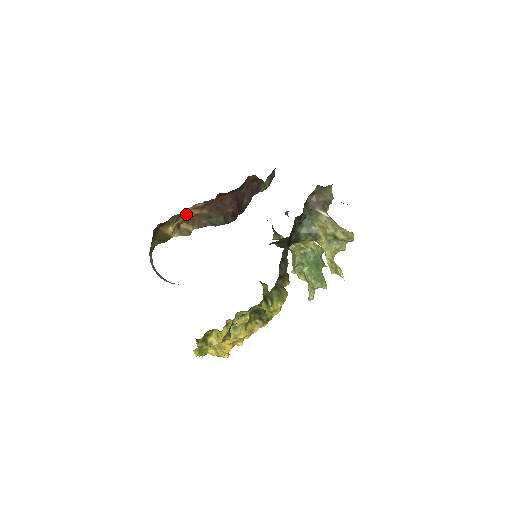
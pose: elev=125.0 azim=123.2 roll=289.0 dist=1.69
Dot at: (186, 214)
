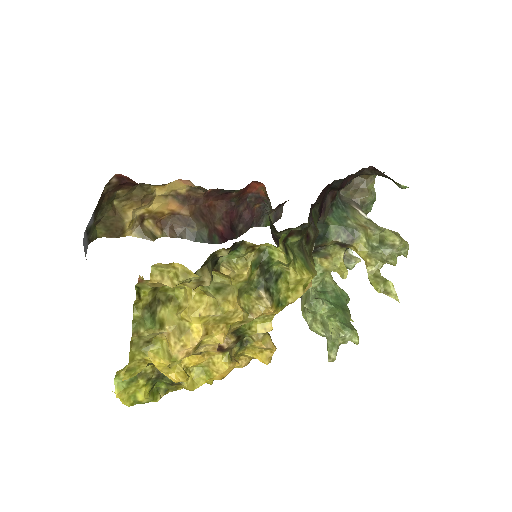
Dot at: (158, 201)
